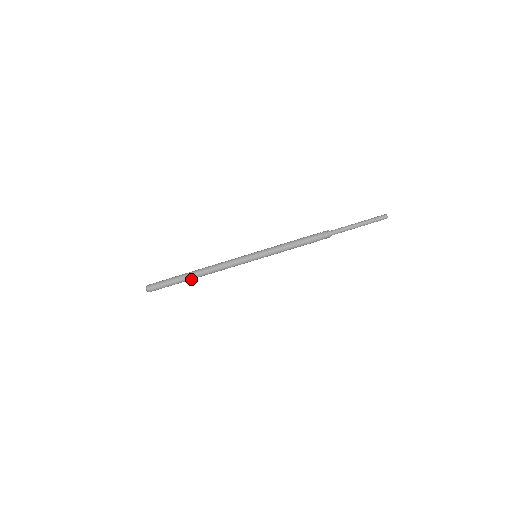
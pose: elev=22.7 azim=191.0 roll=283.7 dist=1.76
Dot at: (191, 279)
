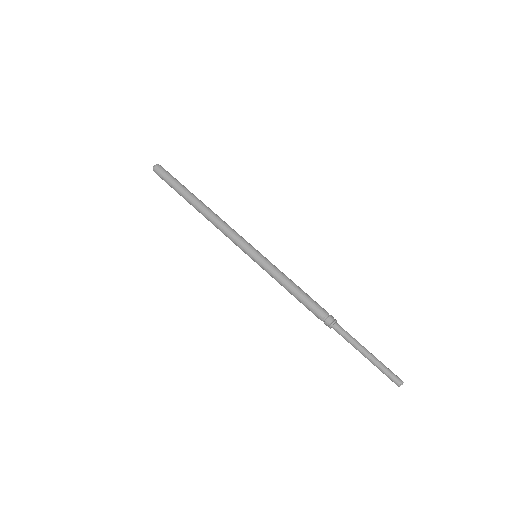
Dot at: occluded
